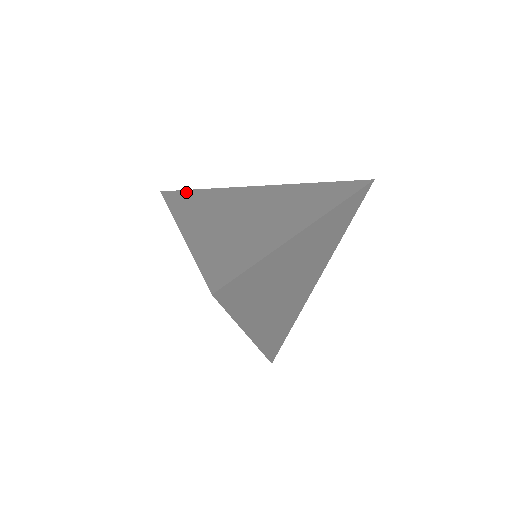
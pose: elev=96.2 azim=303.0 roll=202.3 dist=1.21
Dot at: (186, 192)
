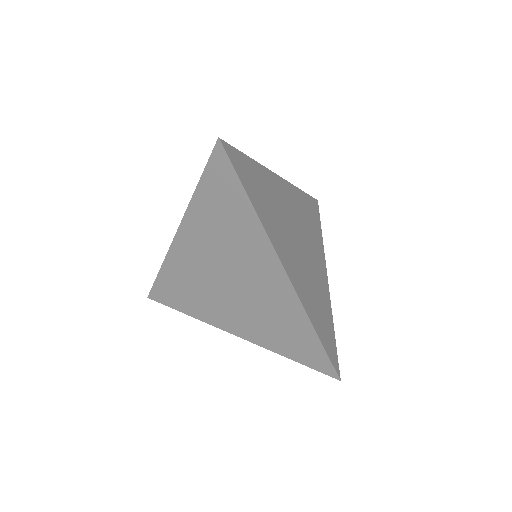
Dot at: occluded
